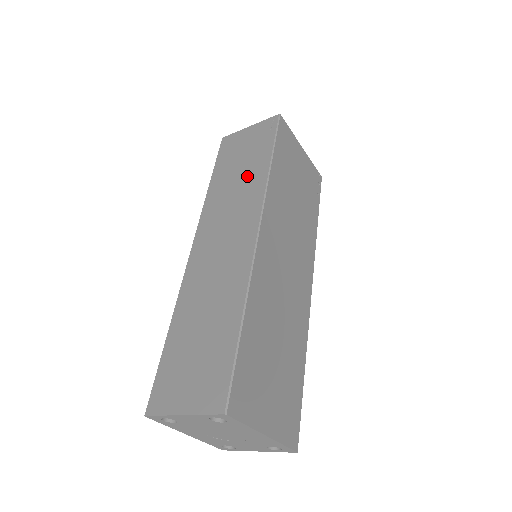
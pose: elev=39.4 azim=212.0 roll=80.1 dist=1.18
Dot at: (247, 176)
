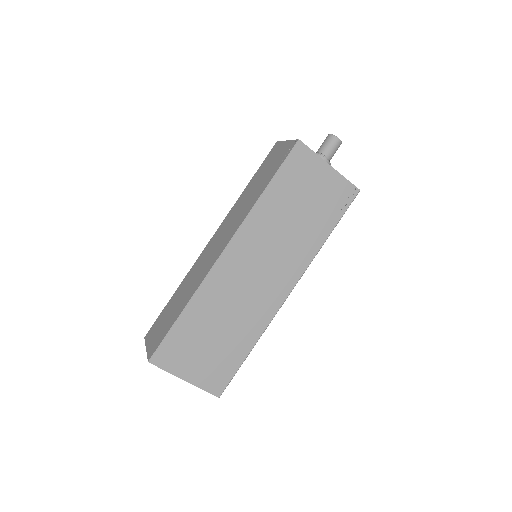
Dot at: (253, 196)
